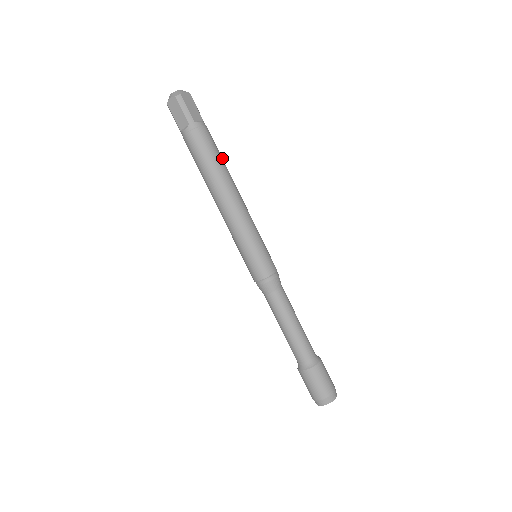
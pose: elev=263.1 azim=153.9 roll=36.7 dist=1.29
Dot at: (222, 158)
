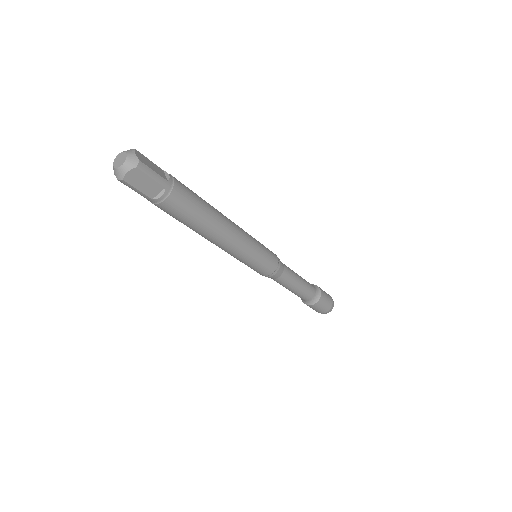
Dot at: (200, 212)
